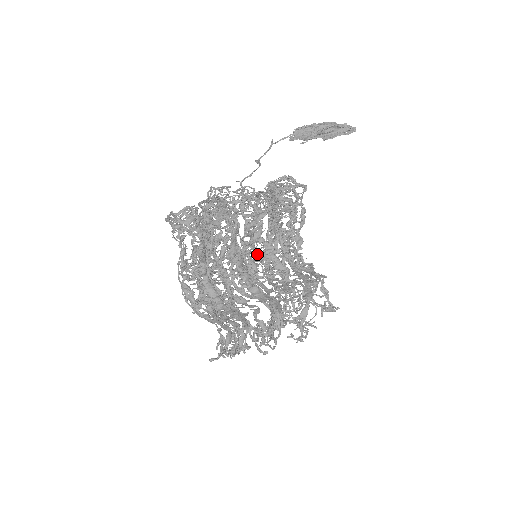
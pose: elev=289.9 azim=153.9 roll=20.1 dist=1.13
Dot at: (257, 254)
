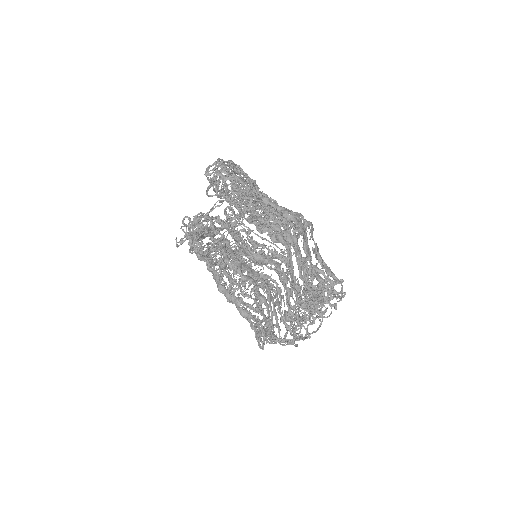
Dot at: occluded
